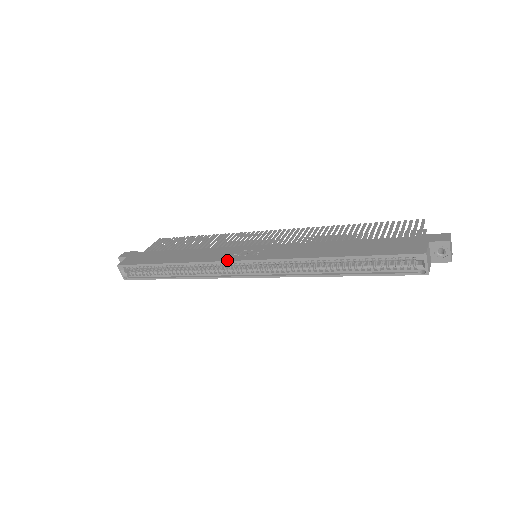
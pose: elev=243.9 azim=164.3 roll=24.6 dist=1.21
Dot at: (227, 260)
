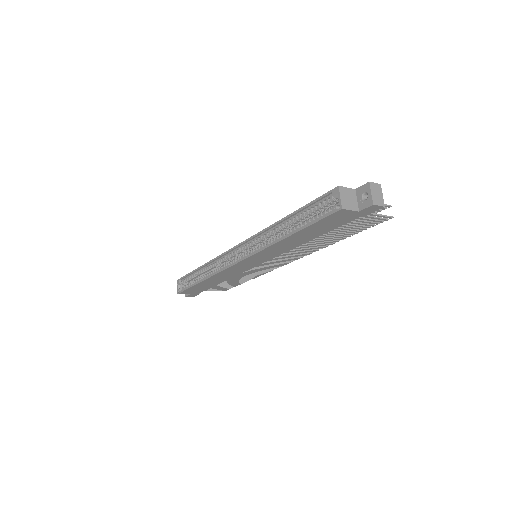
Dot at: (229, 250)
